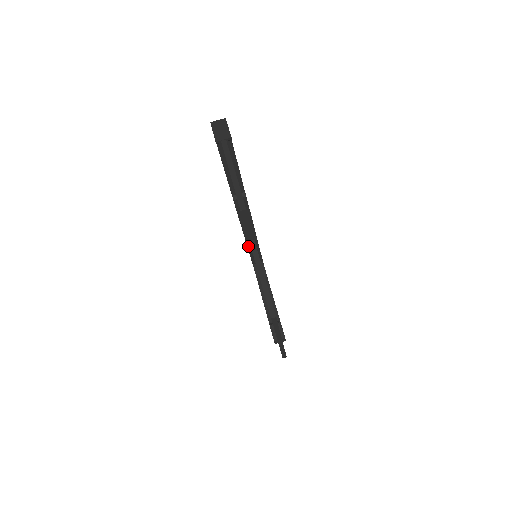
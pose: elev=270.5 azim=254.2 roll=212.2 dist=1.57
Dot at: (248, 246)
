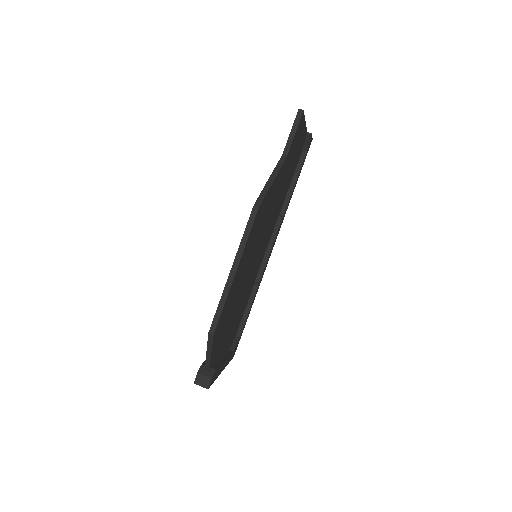
Dot at: occluded
